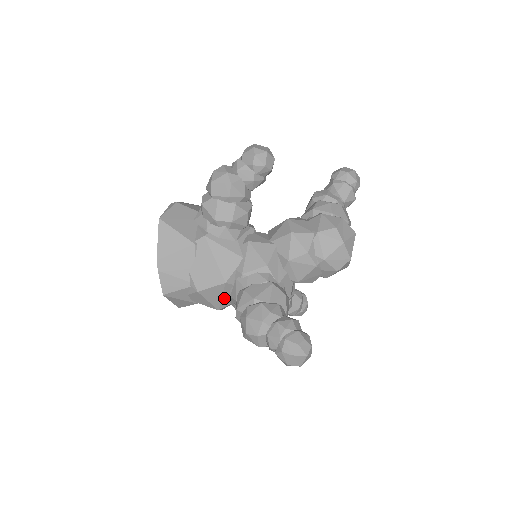
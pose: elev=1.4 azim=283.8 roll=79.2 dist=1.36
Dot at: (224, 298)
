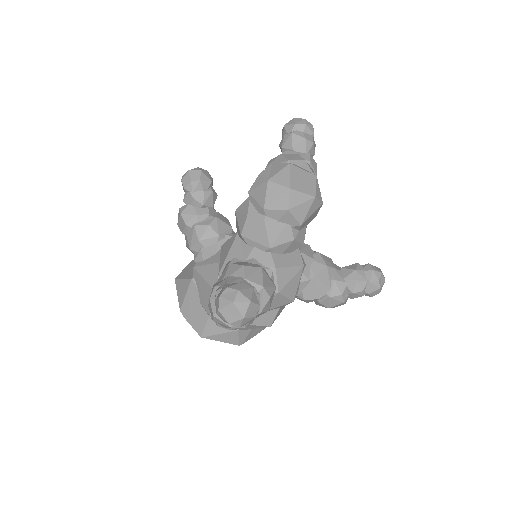
Dot at: occluded
